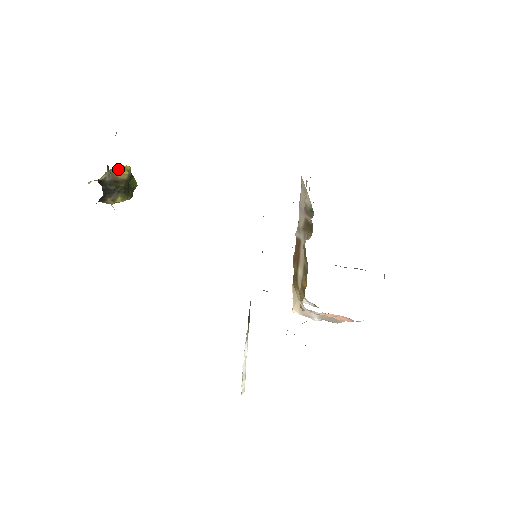
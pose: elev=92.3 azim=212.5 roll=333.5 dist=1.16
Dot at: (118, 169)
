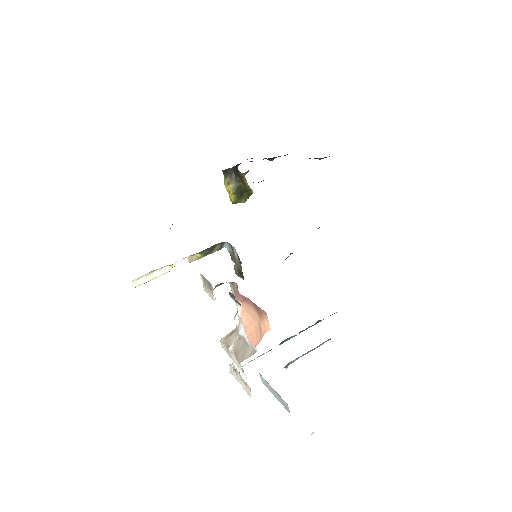
Dot at: occluded
